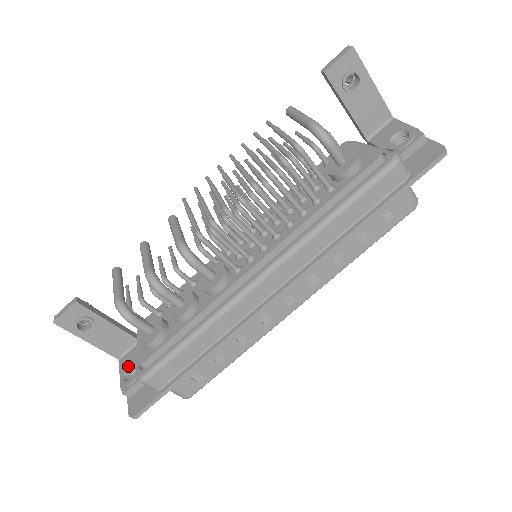
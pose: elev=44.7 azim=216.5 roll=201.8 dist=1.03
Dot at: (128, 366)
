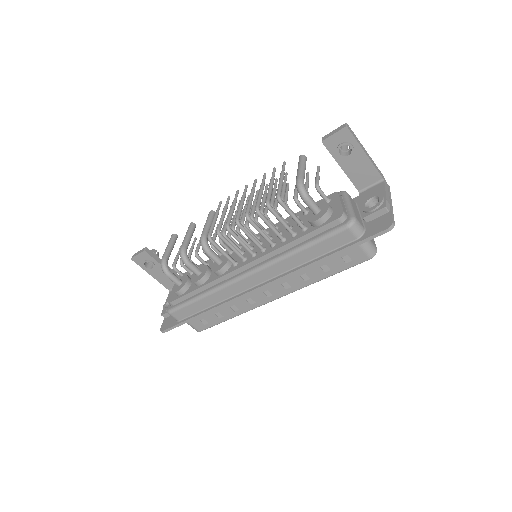
Dot at: occluded
